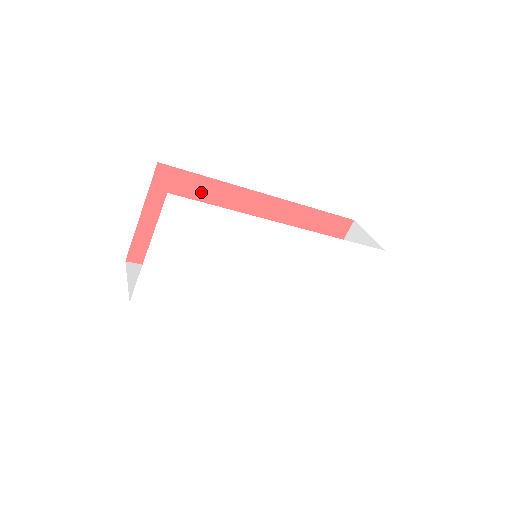
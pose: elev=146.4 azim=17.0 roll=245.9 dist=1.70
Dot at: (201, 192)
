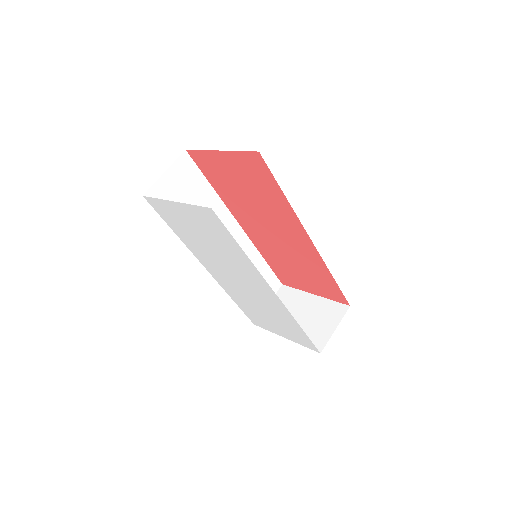
Dot at: (271, 191)
